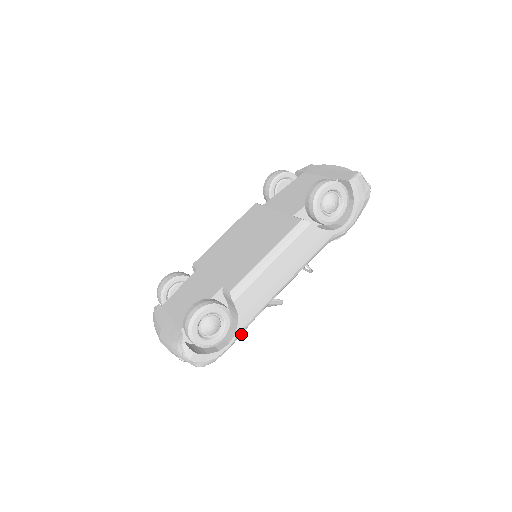
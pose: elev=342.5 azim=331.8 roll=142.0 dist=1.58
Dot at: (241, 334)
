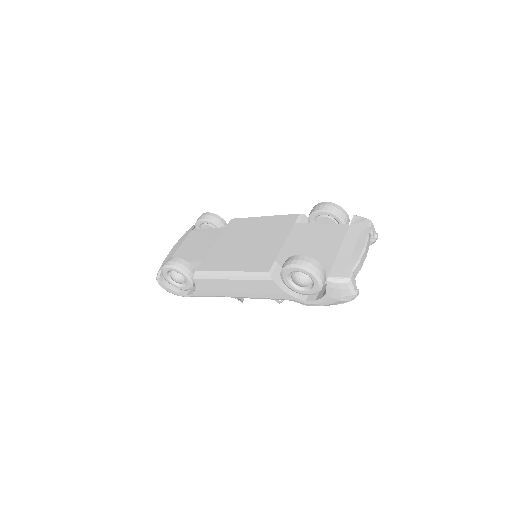
Dot at: (199, 296)
